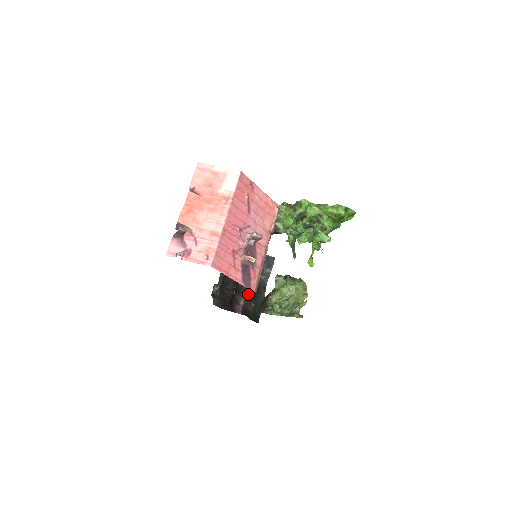
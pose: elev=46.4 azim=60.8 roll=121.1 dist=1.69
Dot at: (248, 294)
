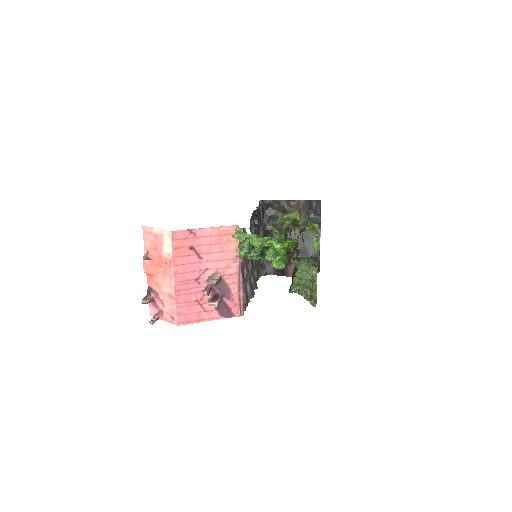
Dot at: (300, 249)
